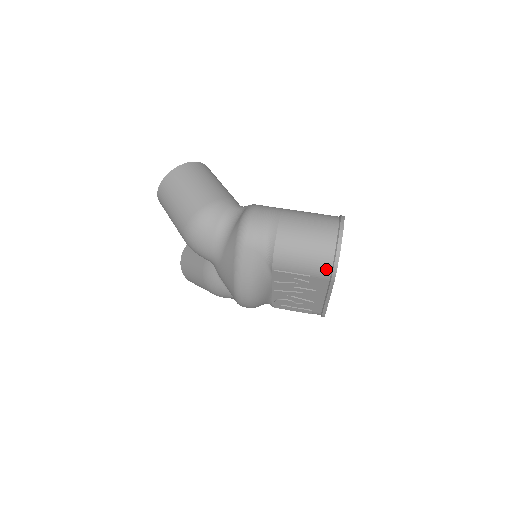
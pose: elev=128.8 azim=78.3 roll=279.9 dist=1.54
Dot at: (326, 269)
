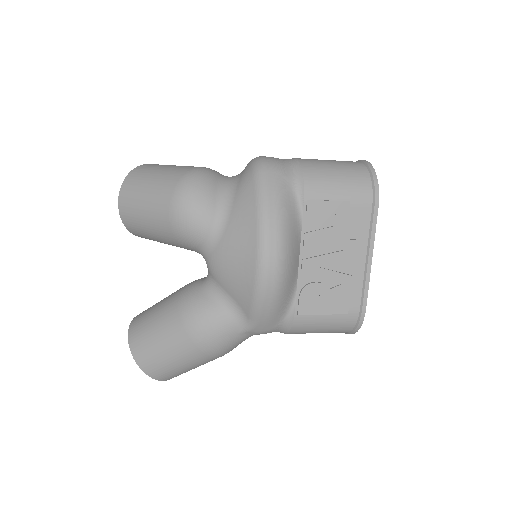
Dot at: (366, 187)
